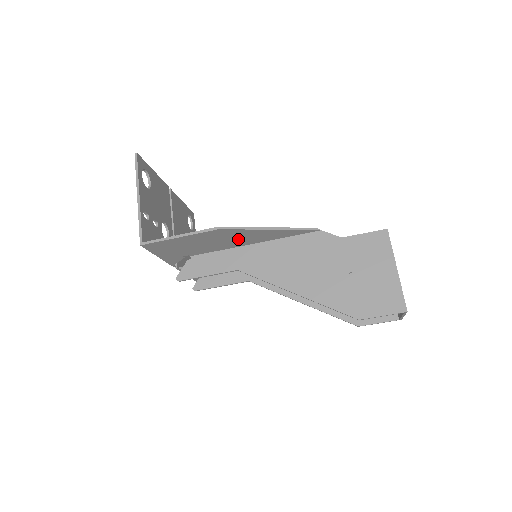
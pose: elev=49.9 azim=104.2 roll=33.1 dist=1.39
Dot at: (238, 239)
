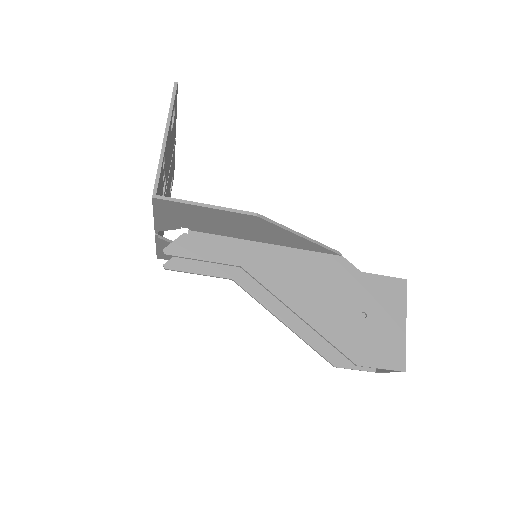
Dot at: (259, 233)
